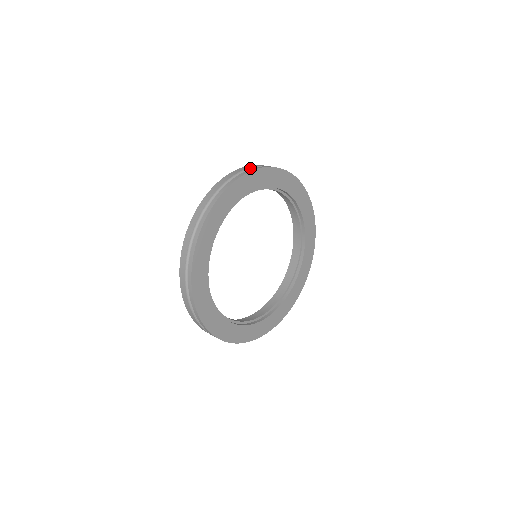
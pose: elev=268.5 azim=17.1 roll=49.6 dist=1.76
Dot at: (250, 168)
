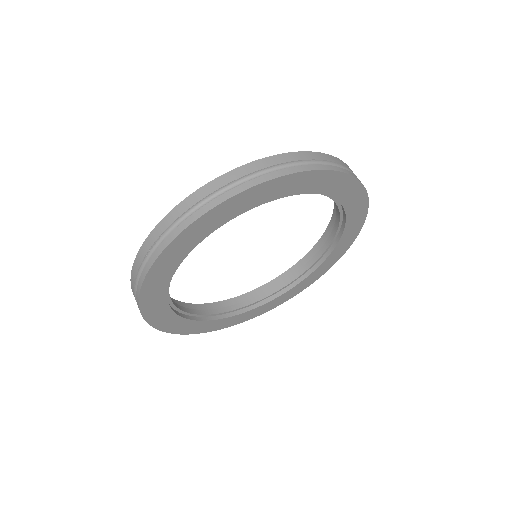
Dot at: occluded
